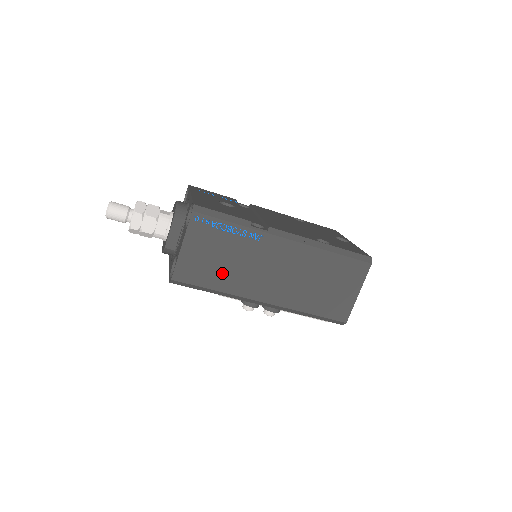
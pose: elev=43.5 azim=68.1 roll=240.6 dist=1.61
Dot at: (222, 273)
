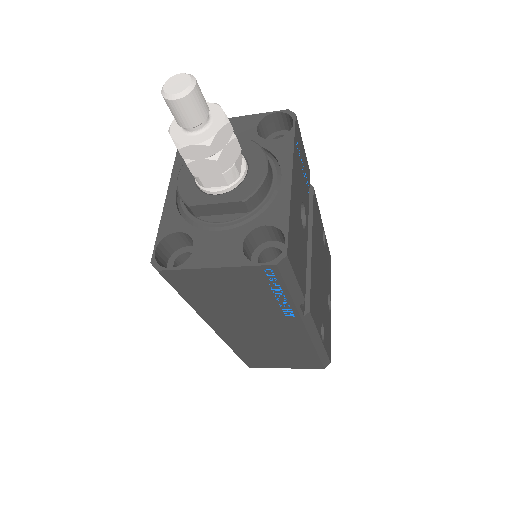
Dot at: (215, 302)
